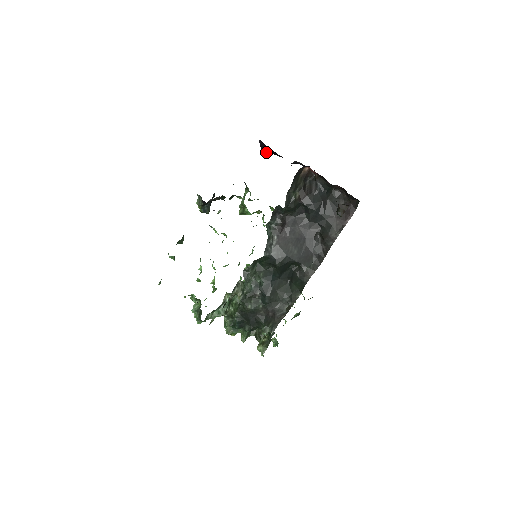
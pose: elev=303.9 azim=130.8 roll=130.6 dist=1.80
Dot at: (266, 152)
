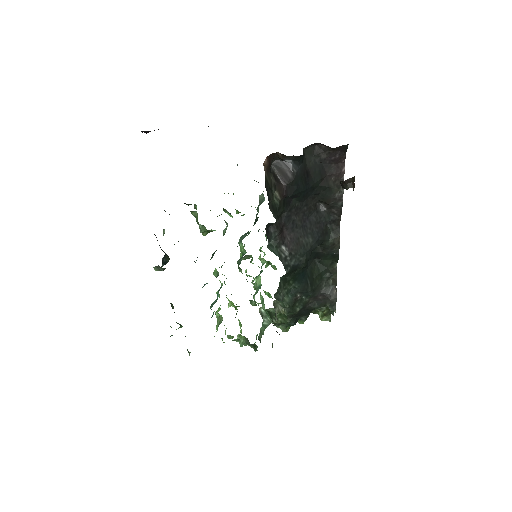
Dot at: occluded
